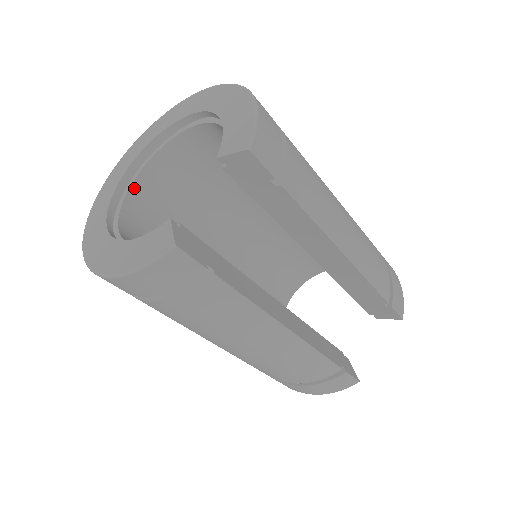
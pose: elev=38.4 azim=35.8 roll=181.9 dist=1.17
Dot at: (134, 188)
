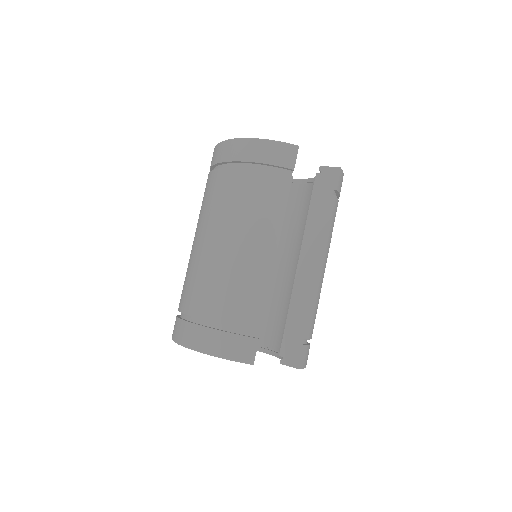
Dot at: occluded
